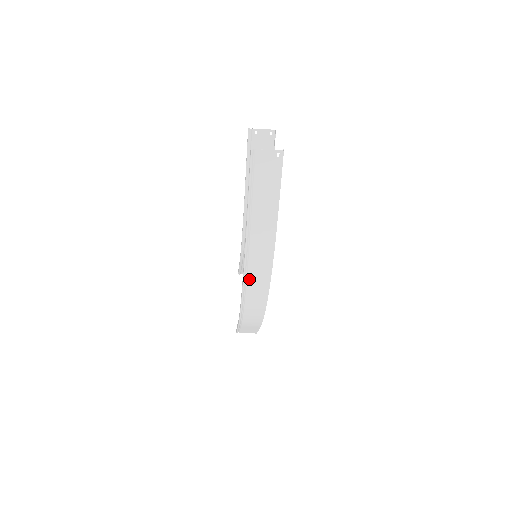
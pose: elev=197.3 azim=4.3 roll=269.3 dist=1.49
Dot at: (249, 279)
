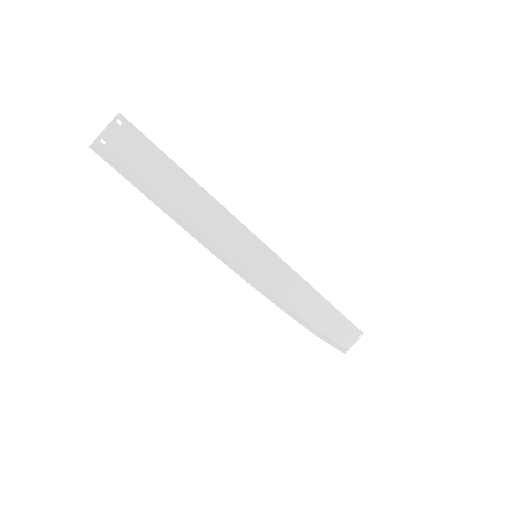
Dot at: (254, 277)
